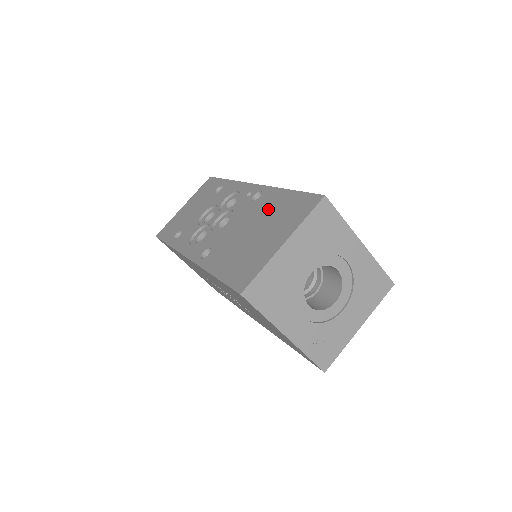
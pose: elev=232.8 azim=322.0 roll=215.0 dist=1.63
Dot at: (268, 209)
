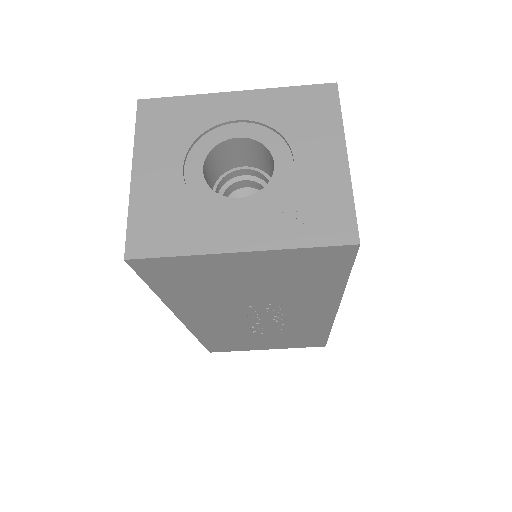
Dot at: occluded
